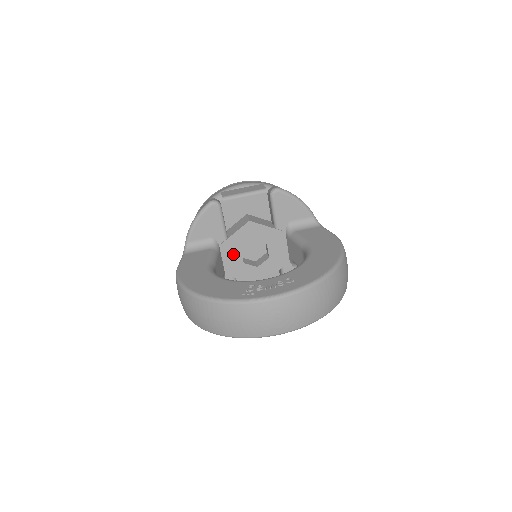
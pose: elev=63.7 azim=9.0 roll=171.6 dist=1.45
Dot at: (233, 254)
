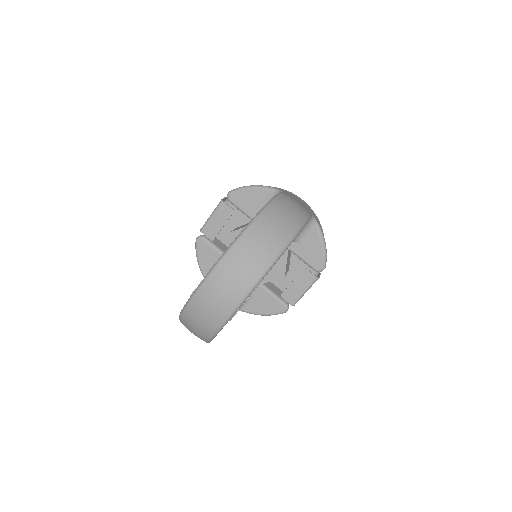
Dot at: occluded
